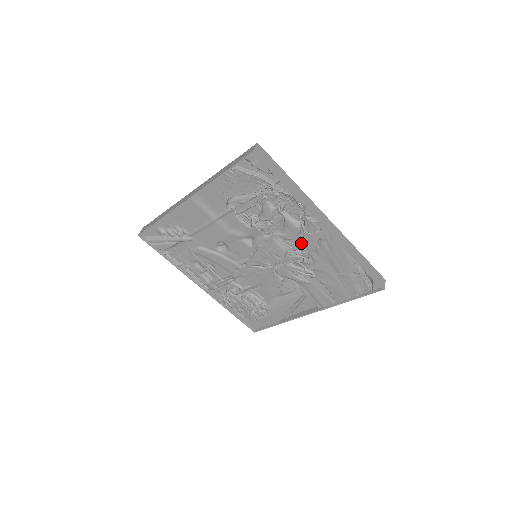
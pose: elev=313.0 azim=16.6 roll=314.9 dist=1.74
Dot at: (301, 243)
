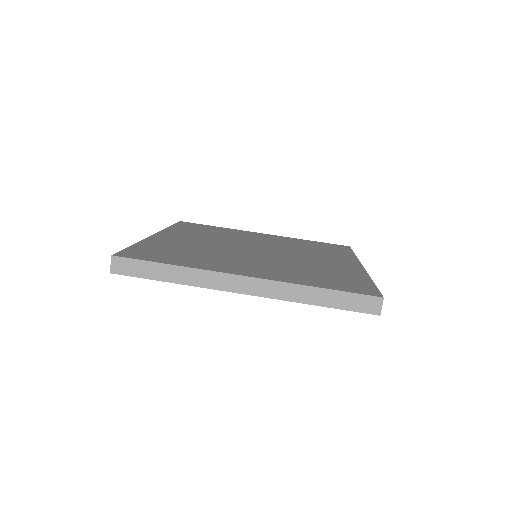
Dot at: occluded
